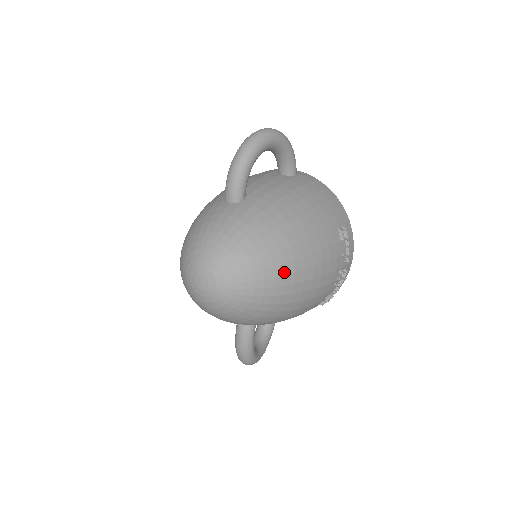
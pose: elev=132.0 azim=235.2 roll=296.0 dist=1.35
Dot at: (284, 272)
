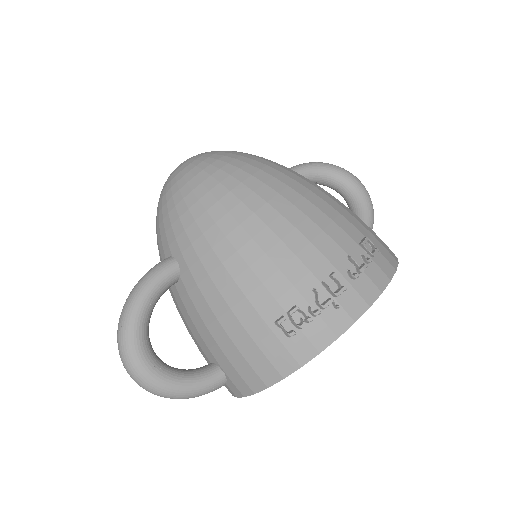
Dot at: (253, 173)
